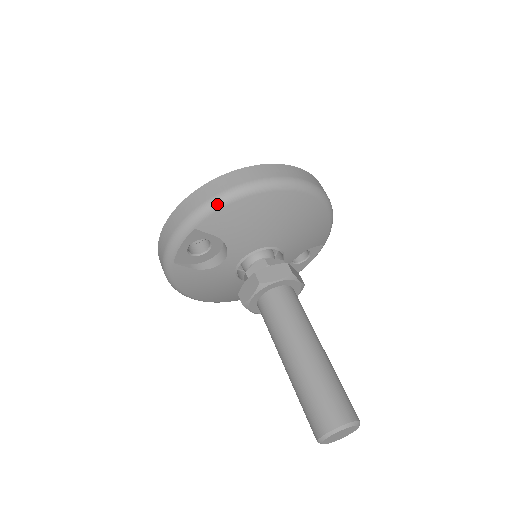
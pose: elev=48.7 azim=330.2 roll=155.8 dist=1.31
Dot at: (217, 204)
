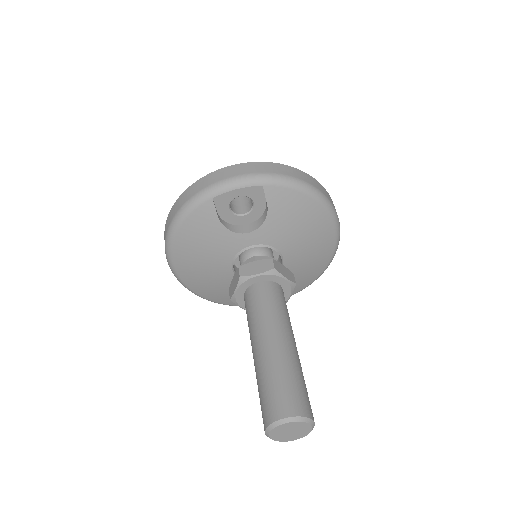
Dot at: (295, 184)
